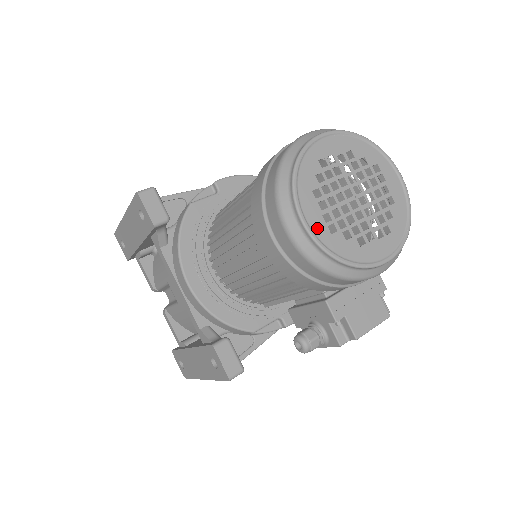
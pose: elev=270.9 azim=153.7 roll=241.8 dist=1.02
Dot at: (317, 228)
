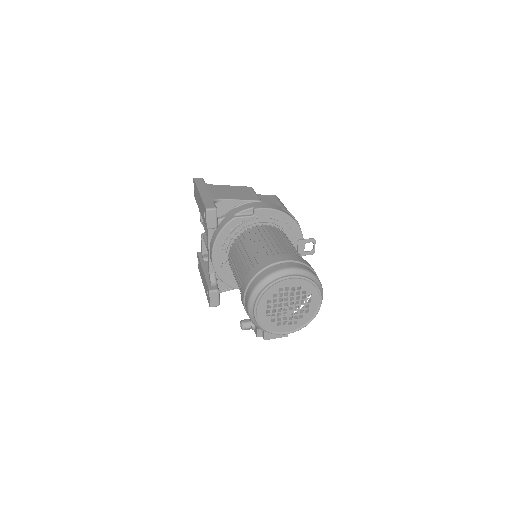
Dot at: (260, 315)
